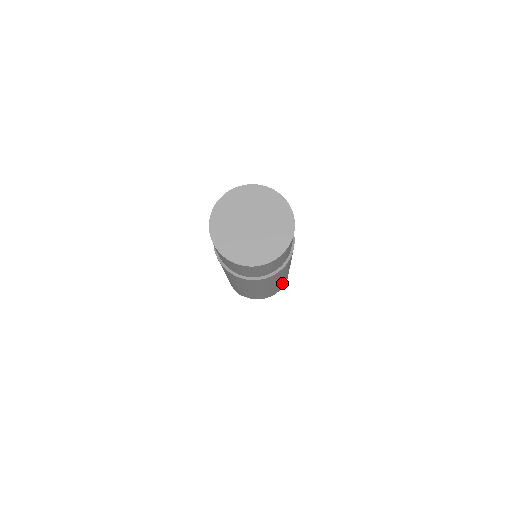
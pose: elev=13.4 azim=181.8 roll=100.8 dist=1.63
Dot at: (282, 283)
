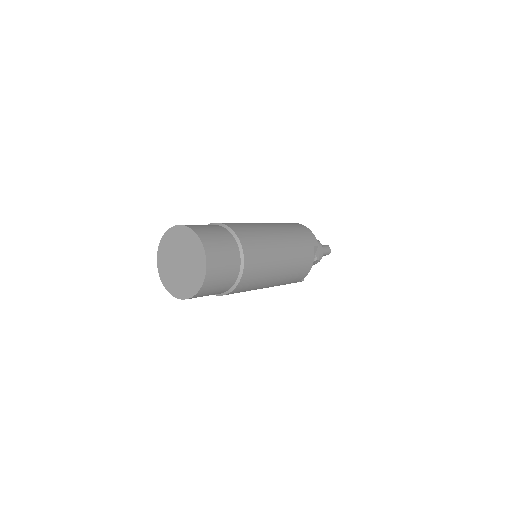
Dot at: (297, 249)
